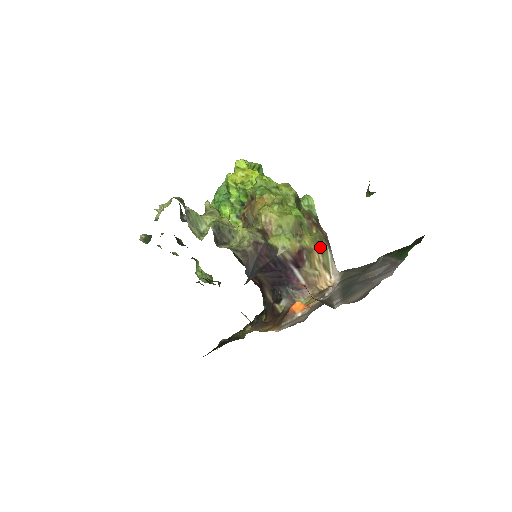
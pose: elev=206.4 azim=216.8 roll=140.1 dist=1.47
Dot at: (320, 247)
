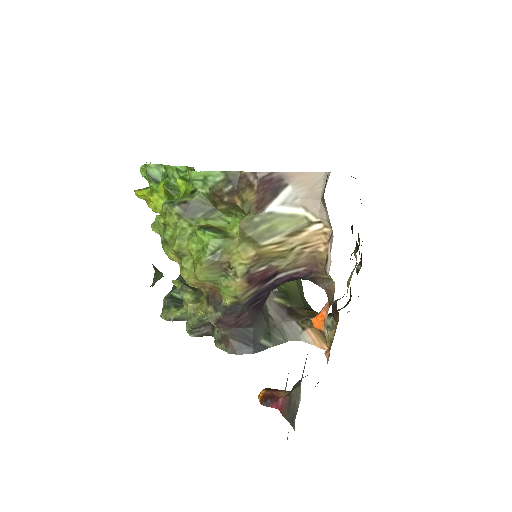
Dot at: (260, 235)
